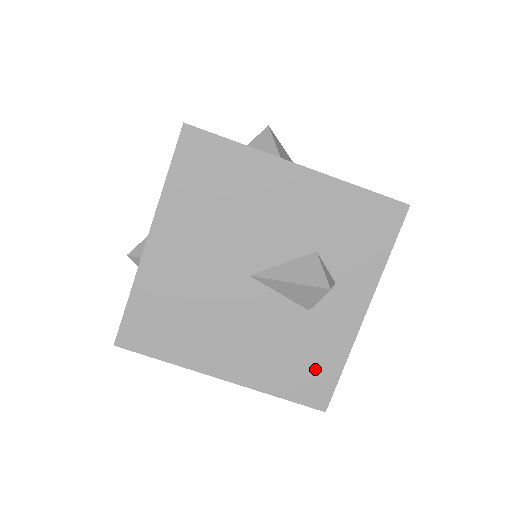
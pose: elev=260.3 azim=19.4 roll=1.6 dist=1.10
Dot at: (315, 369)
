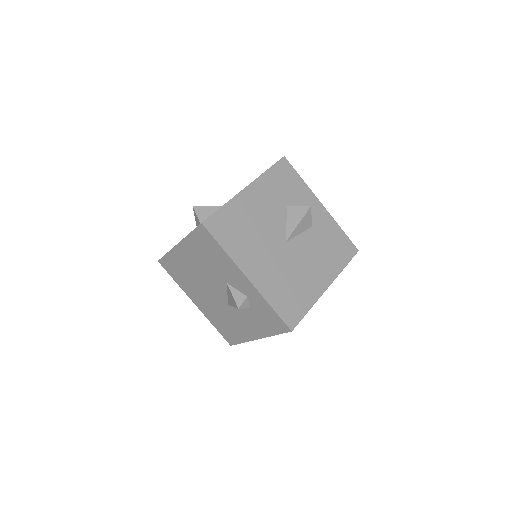
Dot at: (338, 242)
